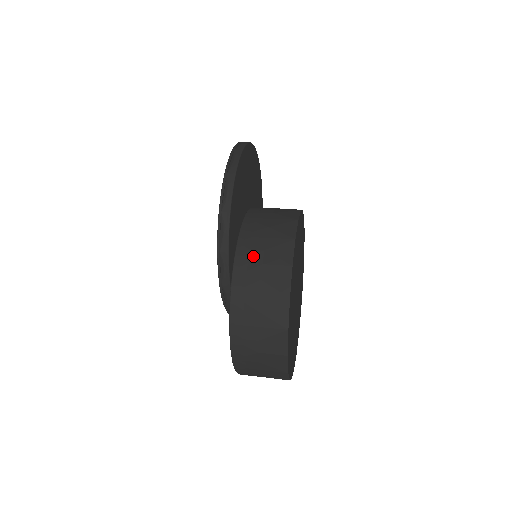
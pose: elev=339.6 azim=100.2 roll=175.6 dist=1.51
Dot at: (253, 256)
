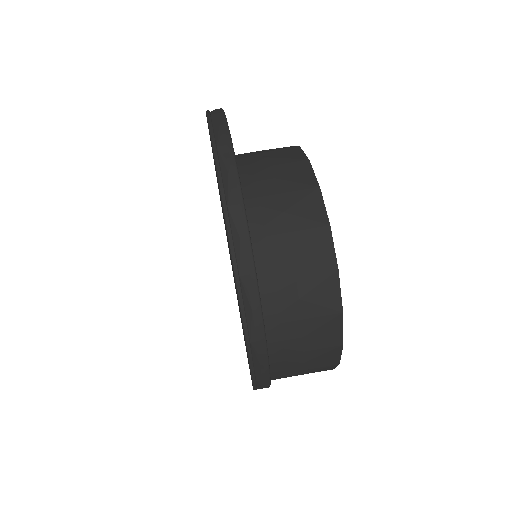
Dot at: (289, 347)
